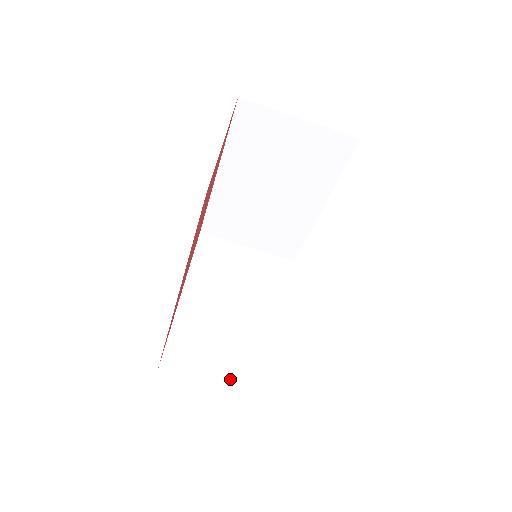
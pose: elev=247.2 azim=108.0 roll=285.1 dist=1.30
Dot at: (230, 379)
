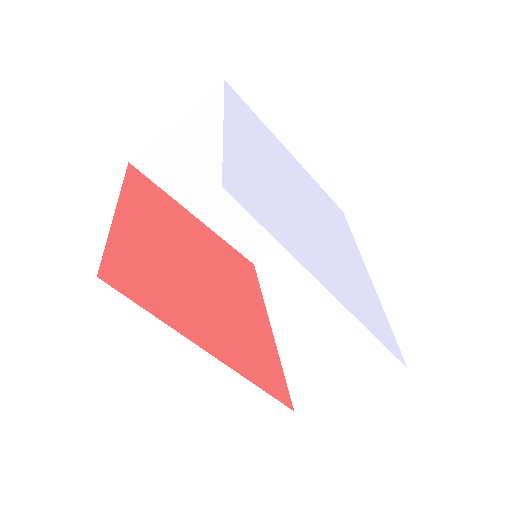
Dot at: (359, 373)
